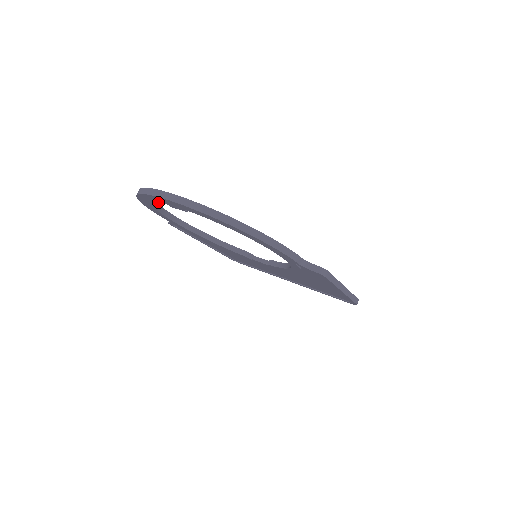
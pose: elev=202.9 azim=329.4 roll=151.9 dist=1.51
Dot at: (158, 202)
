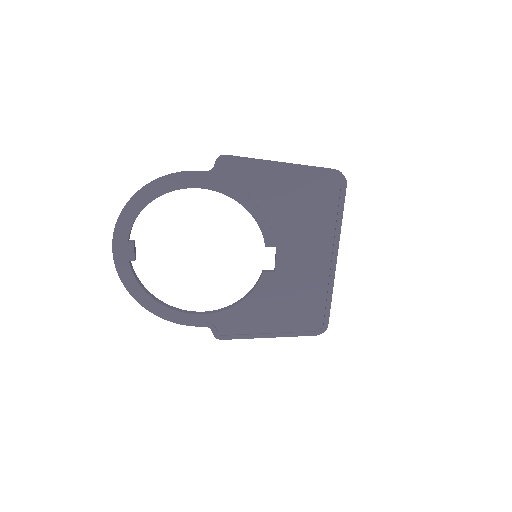
Dot at: (132, 273)
